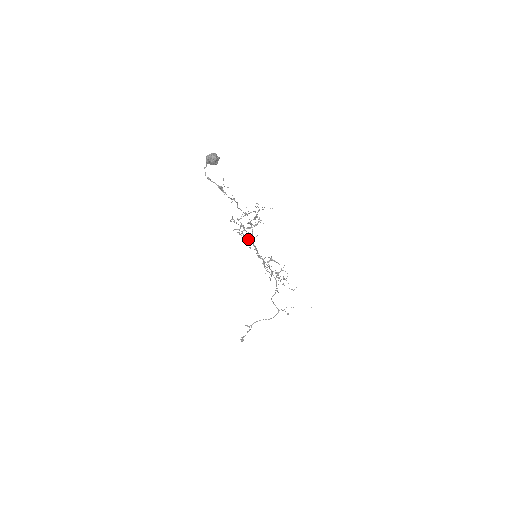
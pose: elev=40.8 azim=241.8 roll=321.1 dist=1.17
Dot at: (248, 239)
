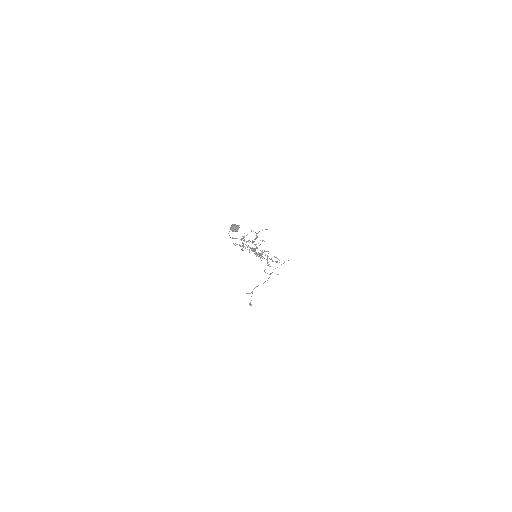
Dot at: (258, 254)
